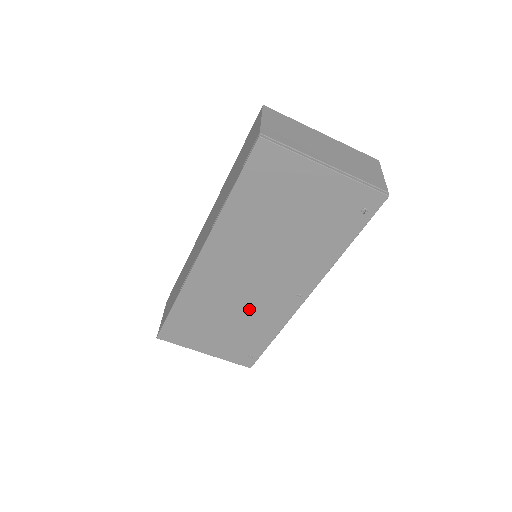
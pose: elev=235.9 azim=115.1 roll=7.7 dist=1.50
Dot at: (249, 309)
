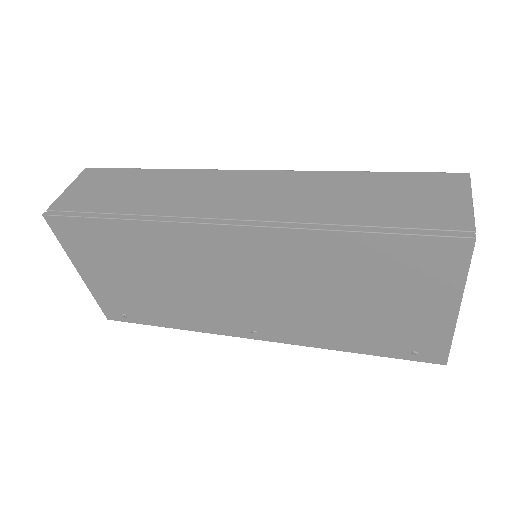
Dot at: (193, 297)
